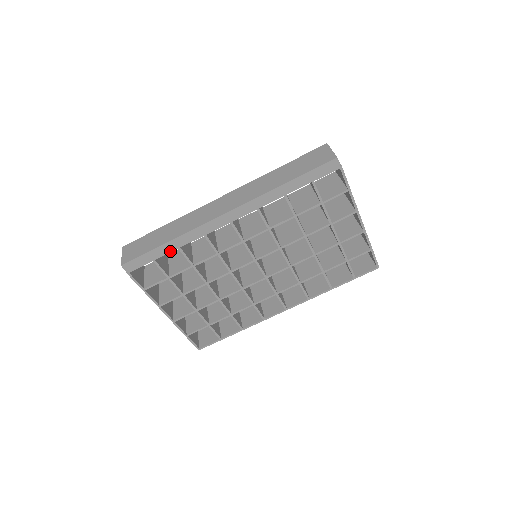
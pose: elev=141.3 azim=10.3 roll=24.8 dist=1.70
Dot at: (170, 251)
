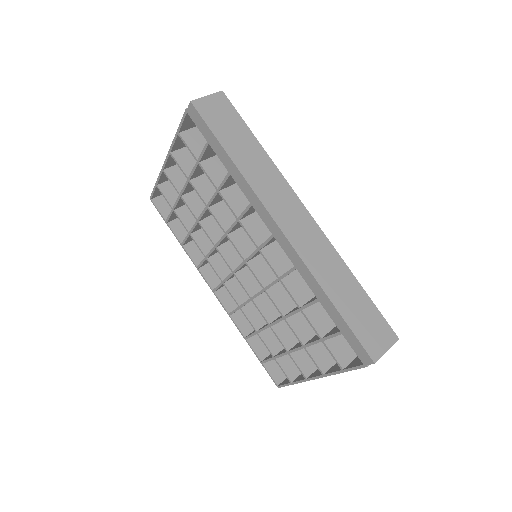
Dot at: (223, 162)
